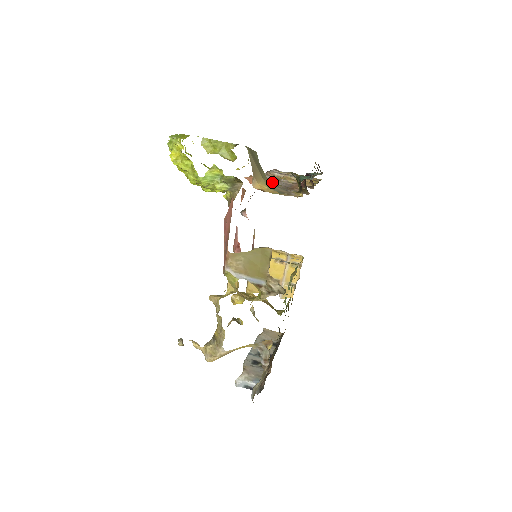
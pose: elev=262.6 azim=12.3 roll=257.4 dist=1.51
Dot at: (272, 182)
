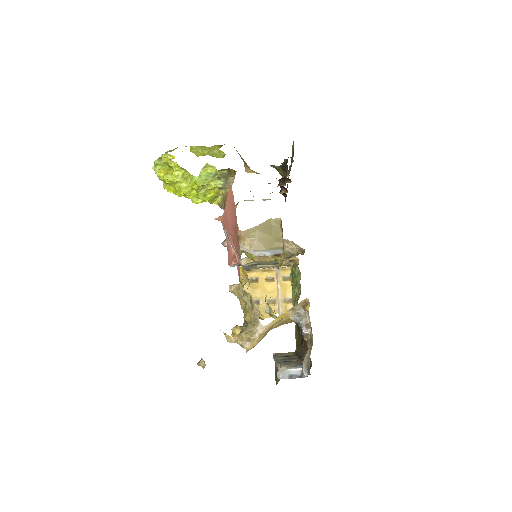
Dot at: occluded
